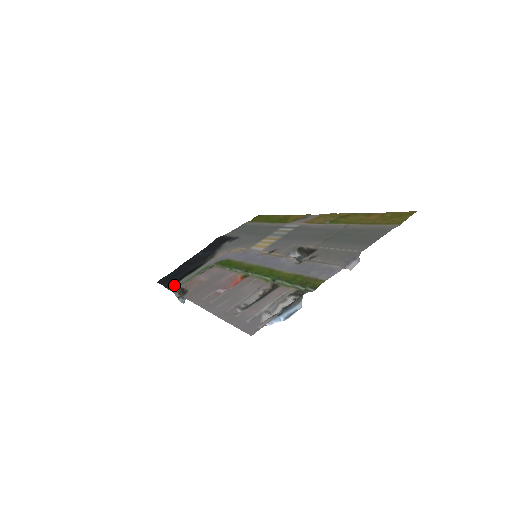
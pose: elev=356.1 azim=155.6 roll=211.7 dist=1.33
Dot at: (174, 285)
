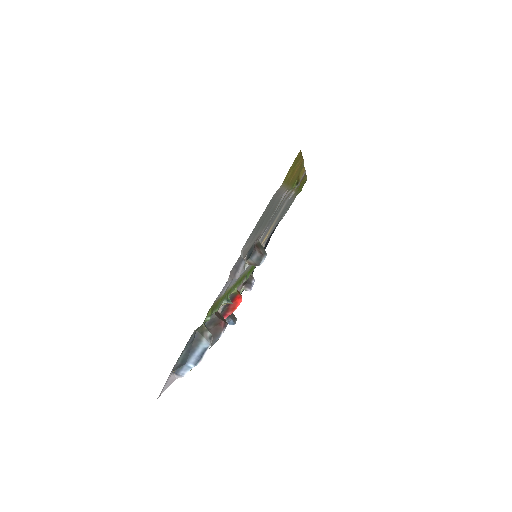
Dot at: occluded
